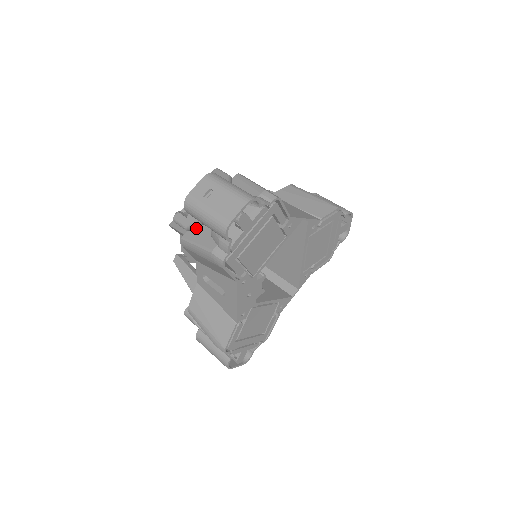
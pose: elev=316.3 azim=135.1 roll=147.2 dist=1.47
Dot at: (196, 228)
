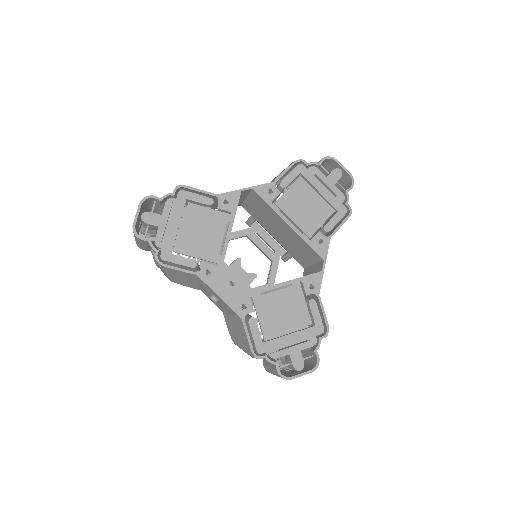
Dot at: occluded
